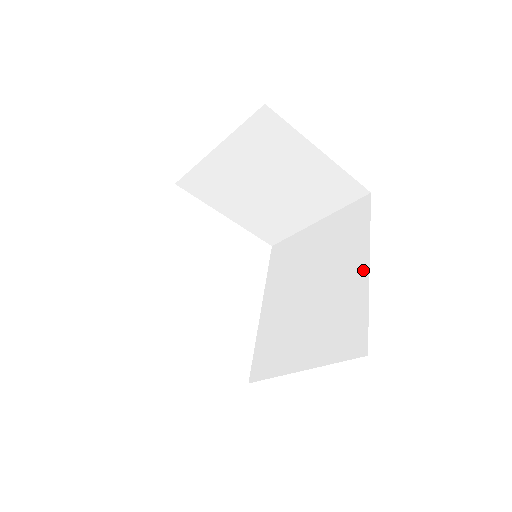
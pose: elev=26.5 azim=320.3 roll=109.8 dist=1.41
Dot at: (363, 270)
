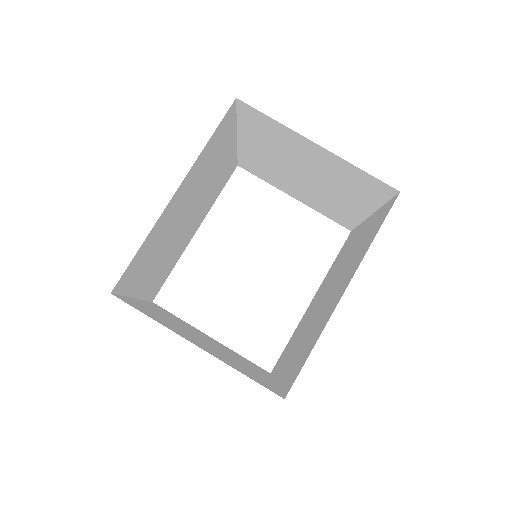
Dot at: (339, 296)
